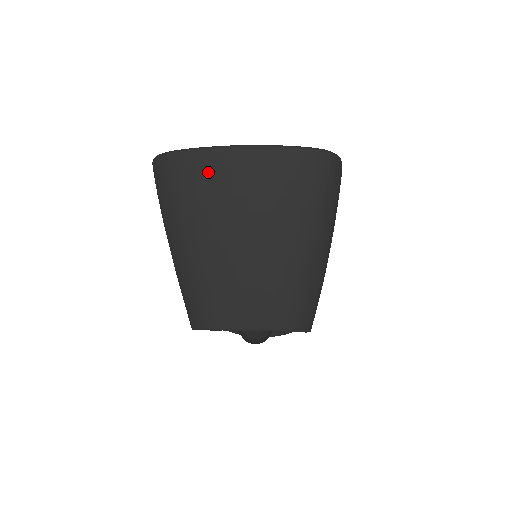
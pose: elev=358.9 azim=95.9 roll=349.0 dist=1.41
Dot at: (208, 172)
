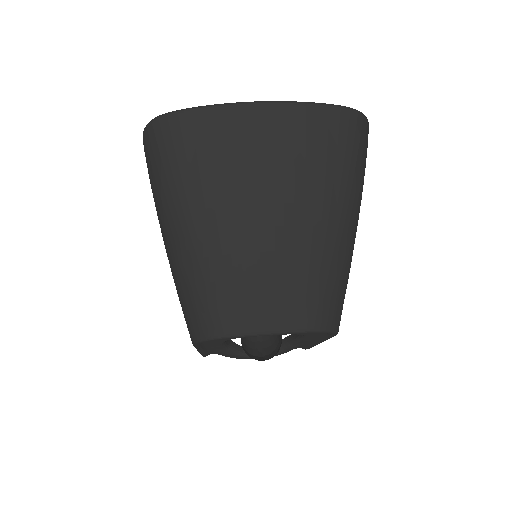
Dot at: (222, 134)
